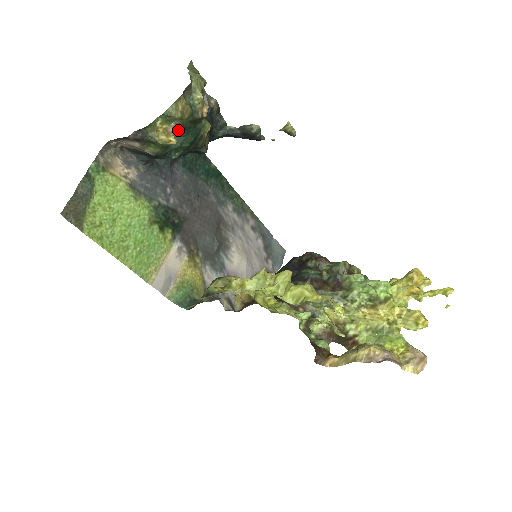
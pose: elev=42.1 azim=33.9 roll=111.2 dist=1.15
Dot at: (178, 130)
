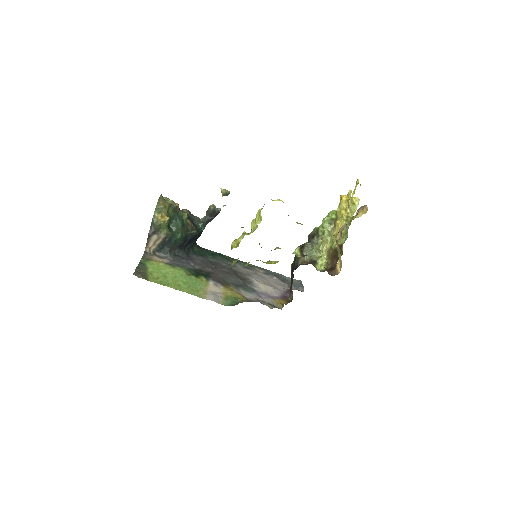
Dot at: (168, 215)
